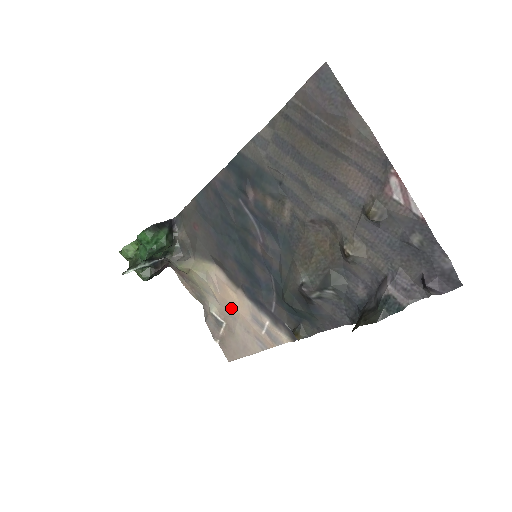
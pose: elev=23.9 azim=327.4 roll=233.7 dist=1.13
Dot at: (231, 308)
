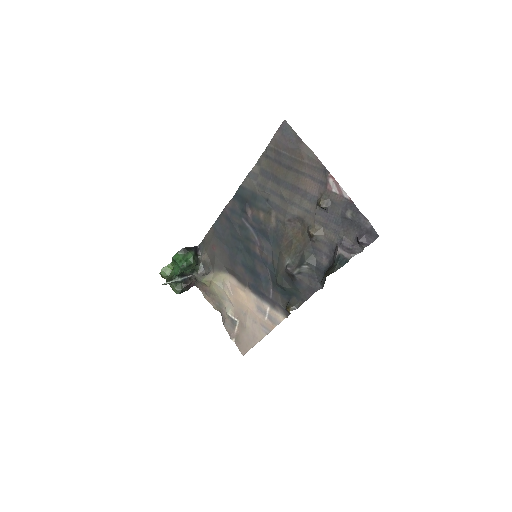
Dot at: (242, 306)
